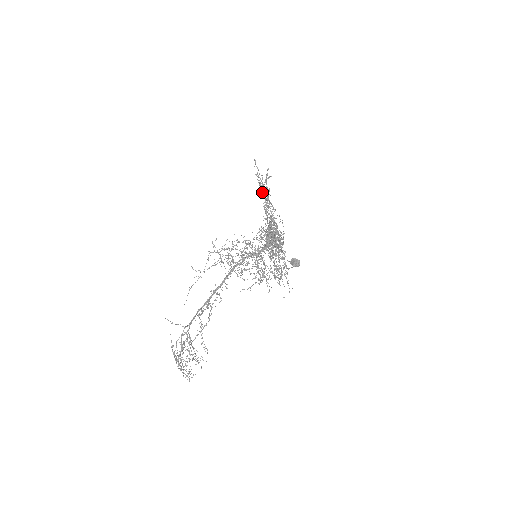
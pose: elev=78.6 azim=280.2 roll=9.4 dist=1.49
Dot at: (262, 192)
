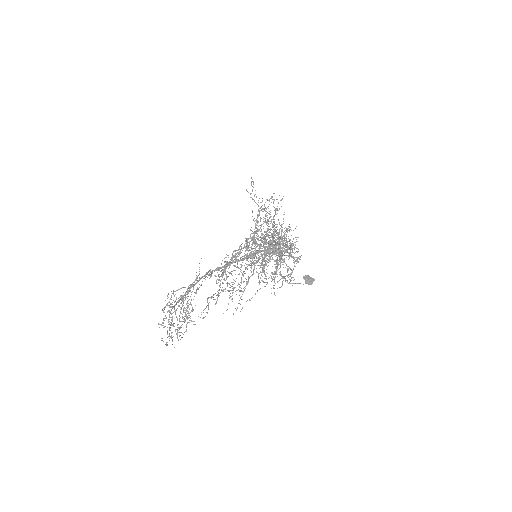
Dot at: (261, 207)
